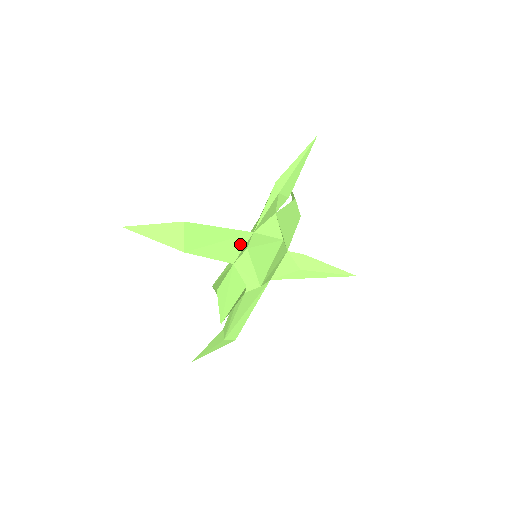
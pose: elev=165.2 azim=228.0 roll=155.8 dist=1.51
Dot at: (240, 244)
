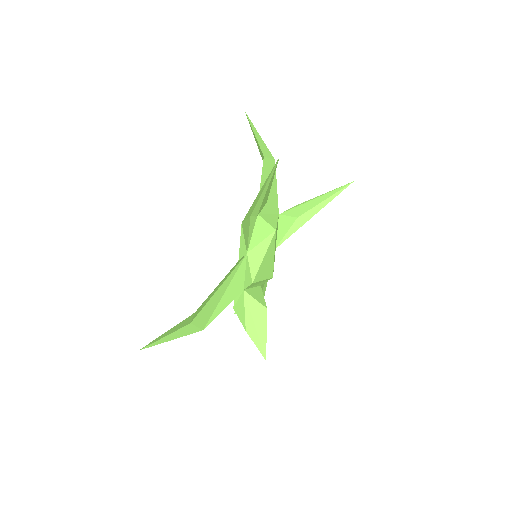
Dot at: (241, 273)
